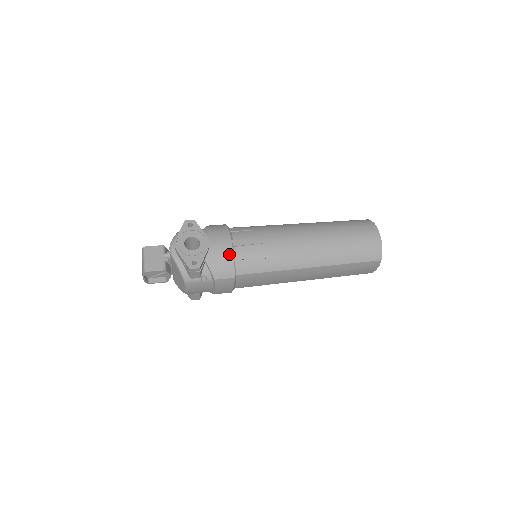
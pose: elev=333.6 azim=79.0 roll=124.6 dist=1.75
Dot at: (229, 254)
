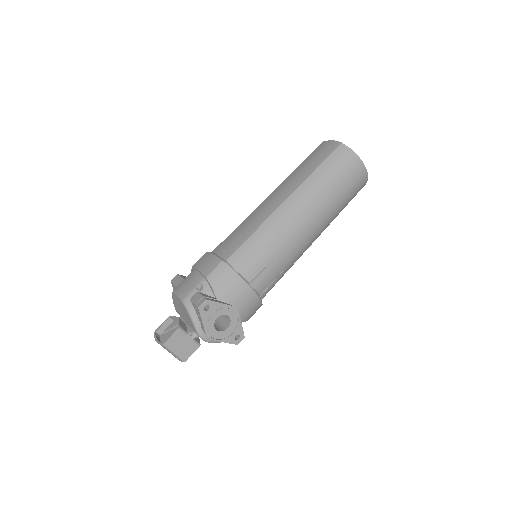
Dot at: (256, 300)
